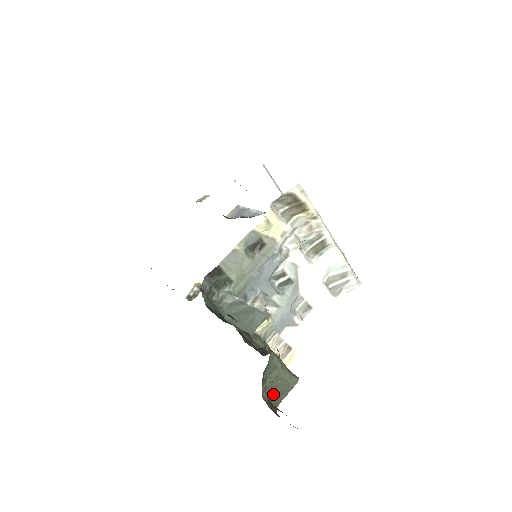
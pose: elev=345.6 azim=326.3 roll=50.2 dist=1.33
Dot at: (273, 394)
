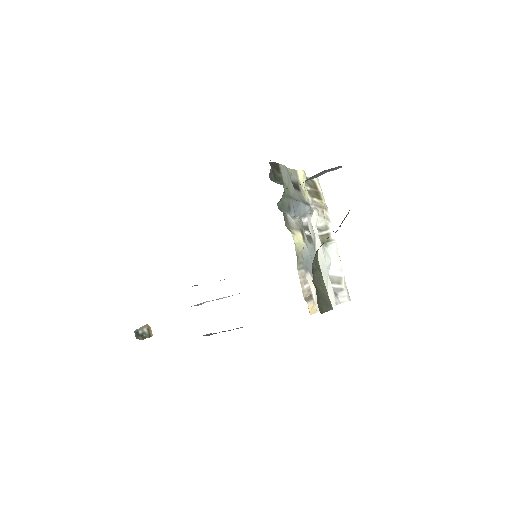
Dot at: (318, 294)
